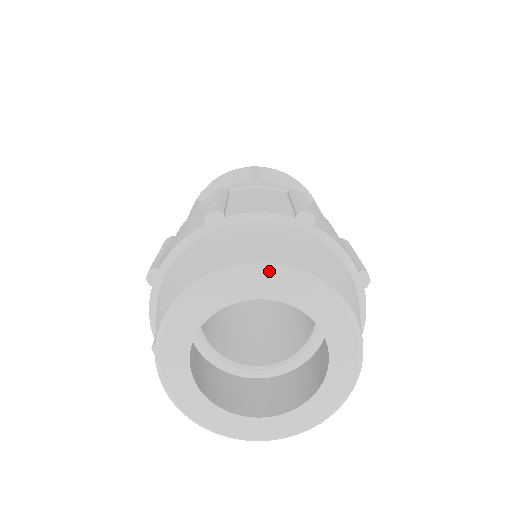
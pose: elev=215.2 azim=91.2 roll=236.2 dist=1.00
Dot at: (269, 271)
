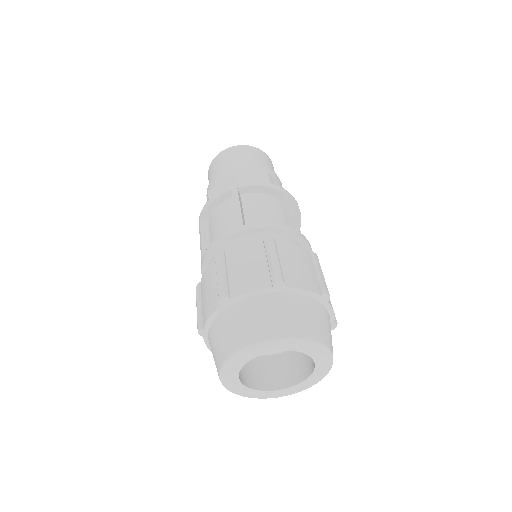
Dot at: (266, 344)
